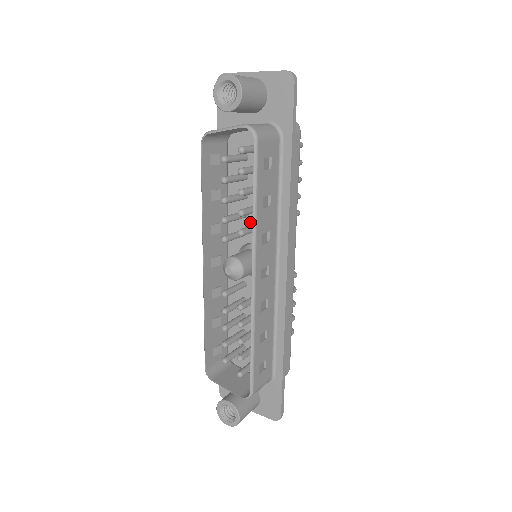
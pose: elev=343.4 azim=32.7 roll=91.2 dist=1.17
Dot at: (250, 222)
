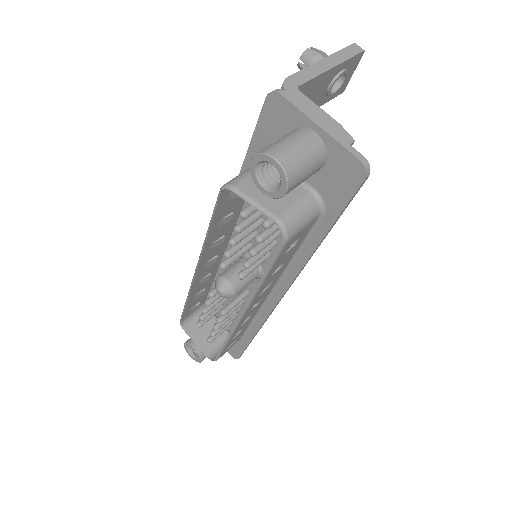
Dot at: occluded
